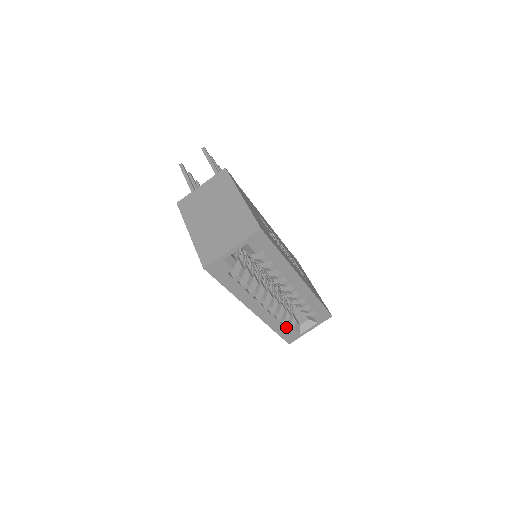
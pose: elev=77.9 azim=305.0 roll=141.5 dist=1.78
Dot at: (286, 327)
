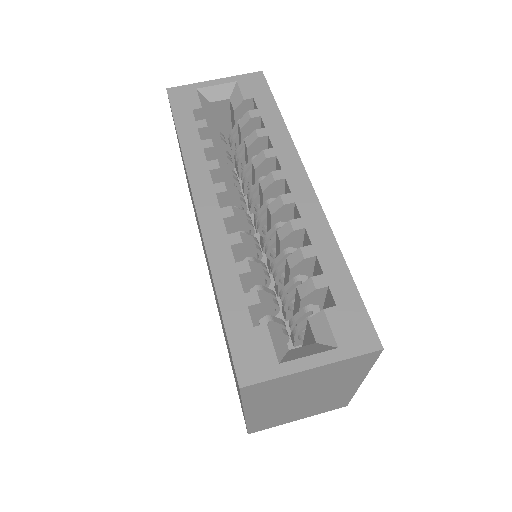
Dot at: (249, 303)
